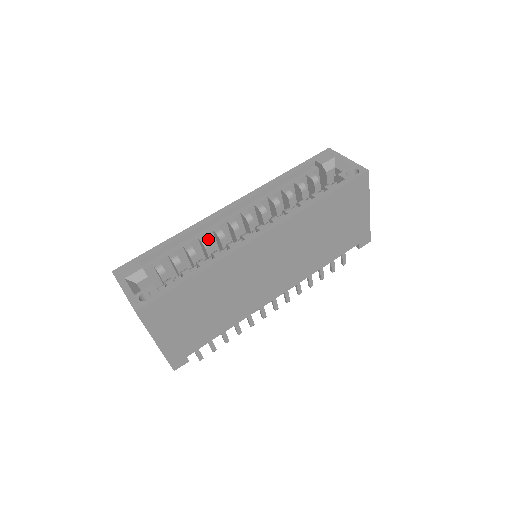
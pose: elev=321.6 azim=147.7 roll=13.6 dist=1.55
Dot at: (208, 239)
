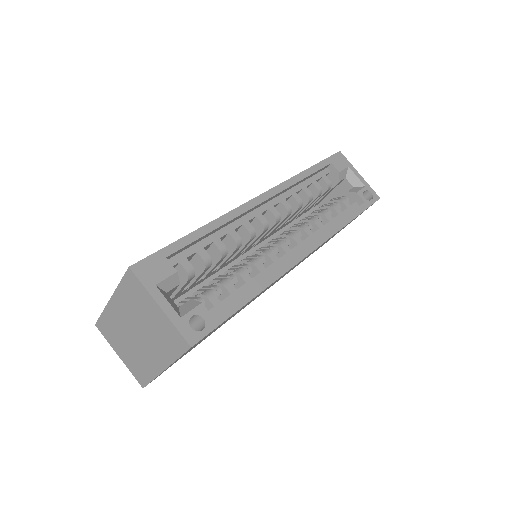
Dot at: occluded
